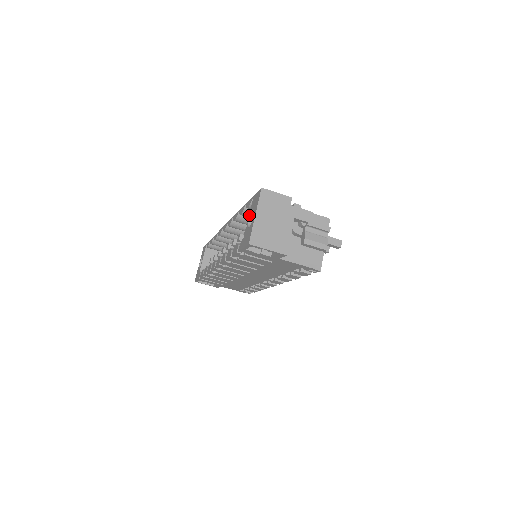
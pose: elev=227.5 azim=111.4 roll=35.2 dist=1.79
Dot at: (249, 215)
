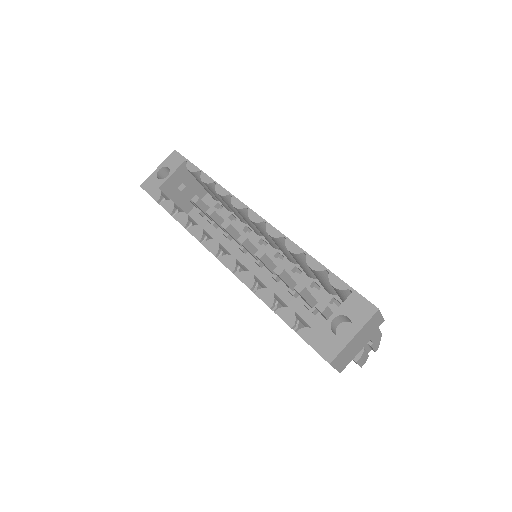
Dot at: (338, 311)
